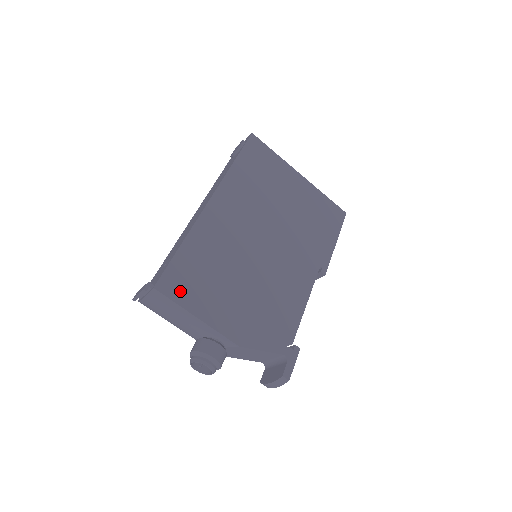
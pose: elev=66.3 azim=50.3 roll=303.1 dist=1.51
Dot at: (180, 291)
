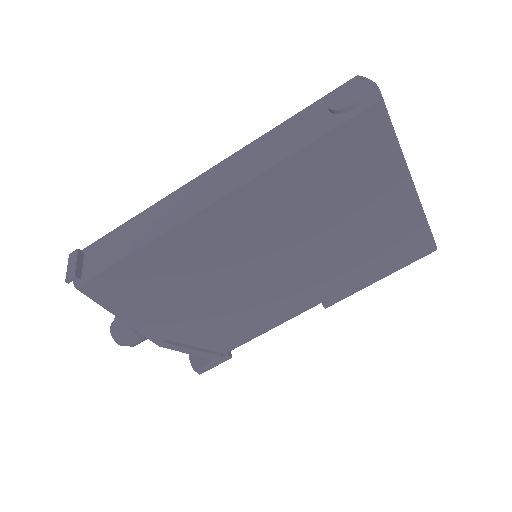
Dot at: (110, 295)
